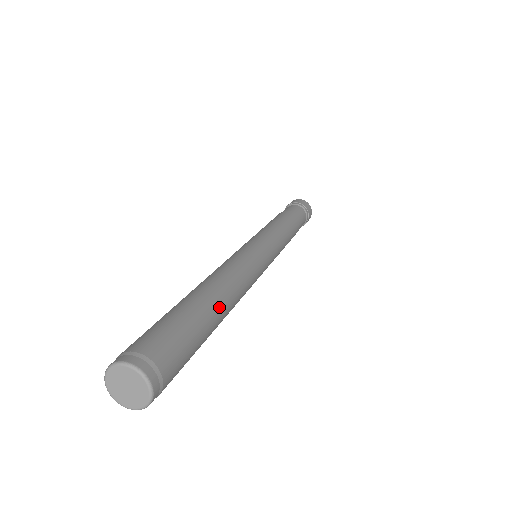
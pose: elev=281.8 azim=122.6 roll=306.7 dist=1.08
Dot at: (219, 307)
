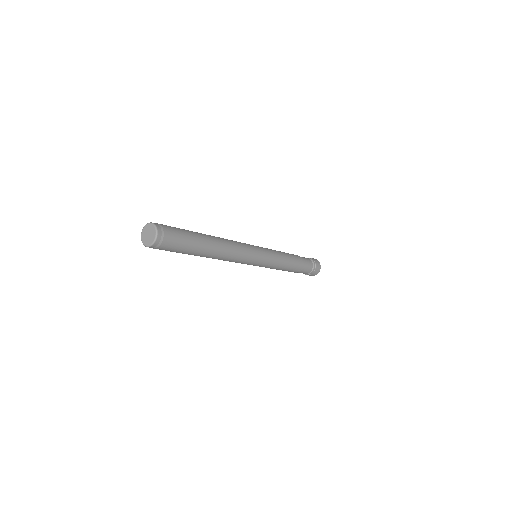
Dot at: (210, 244)
